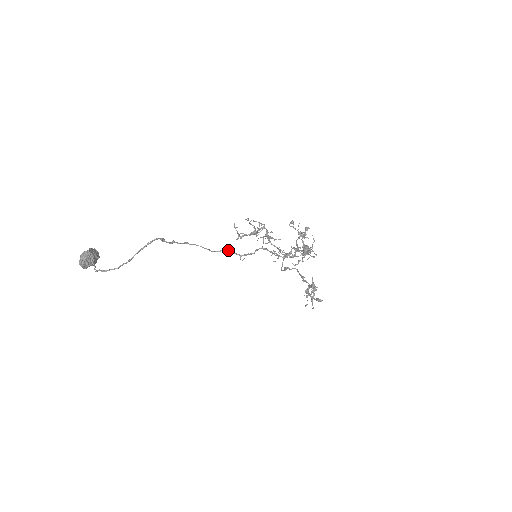
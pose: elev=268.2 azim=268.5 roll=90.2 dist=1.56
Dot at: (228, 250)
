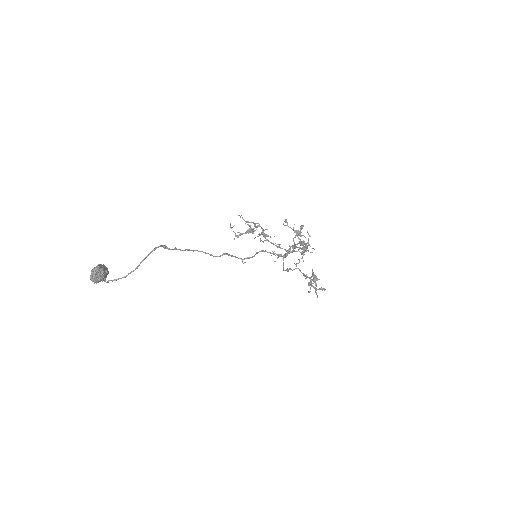
Dot at: (229, 254)
